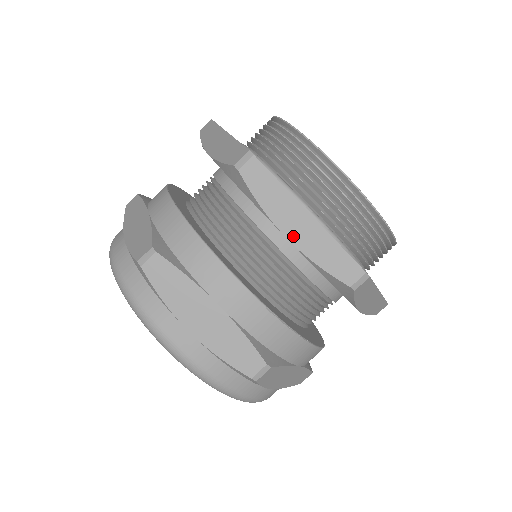
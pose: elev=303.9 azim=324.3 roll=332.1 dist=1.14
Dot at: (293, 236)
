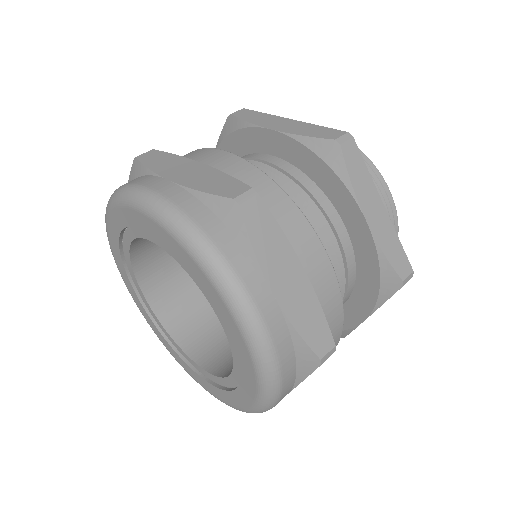
Dot at: (371, 221)
